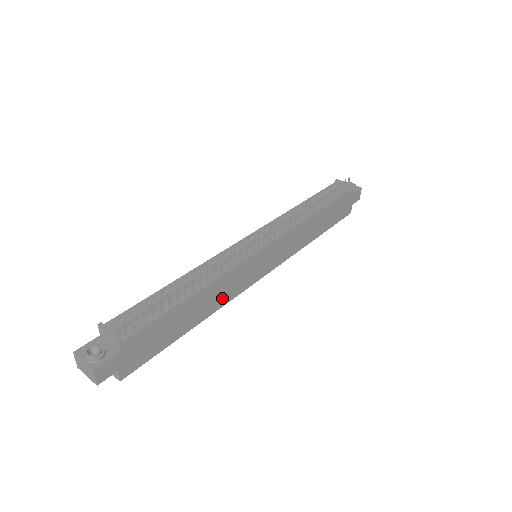
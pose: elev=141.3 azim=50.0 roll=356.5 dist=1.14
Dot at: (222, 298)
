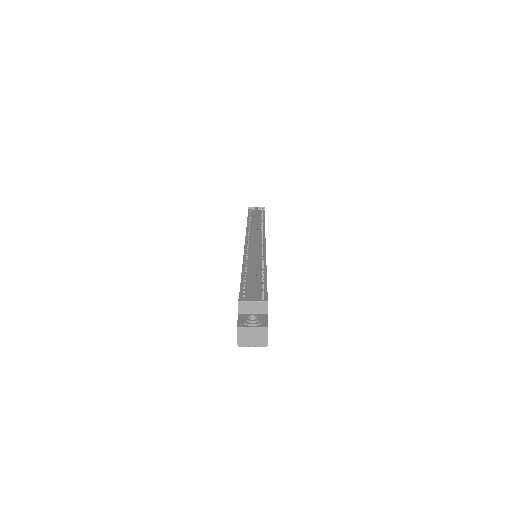
Dot at: occluded
